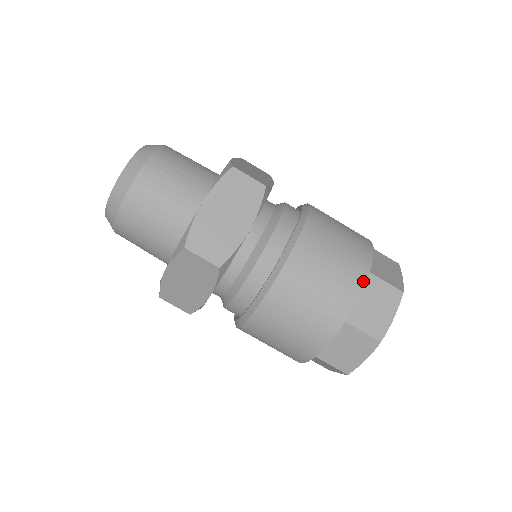
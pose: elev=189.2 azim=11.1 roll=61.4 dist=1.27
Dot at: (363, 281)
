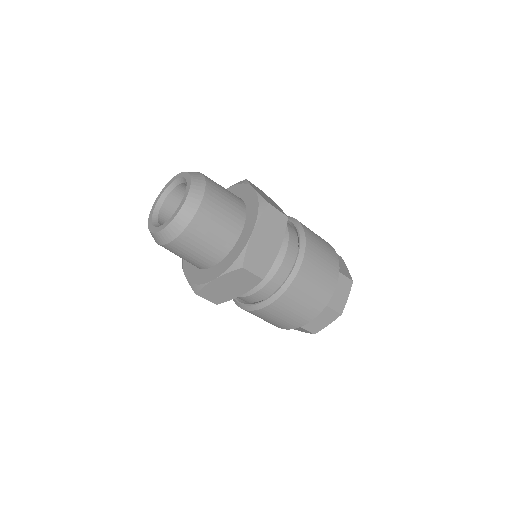
Dot at: (337, 278)
